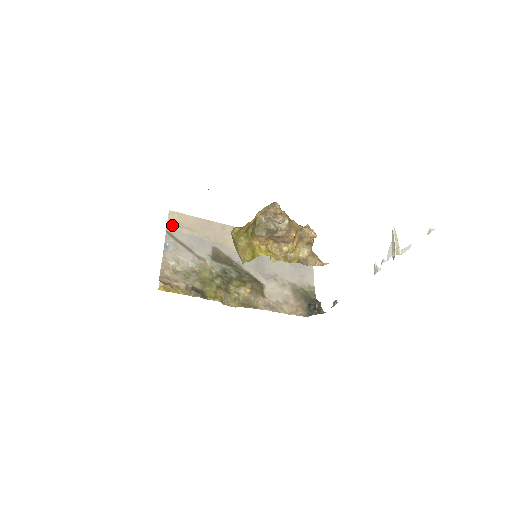
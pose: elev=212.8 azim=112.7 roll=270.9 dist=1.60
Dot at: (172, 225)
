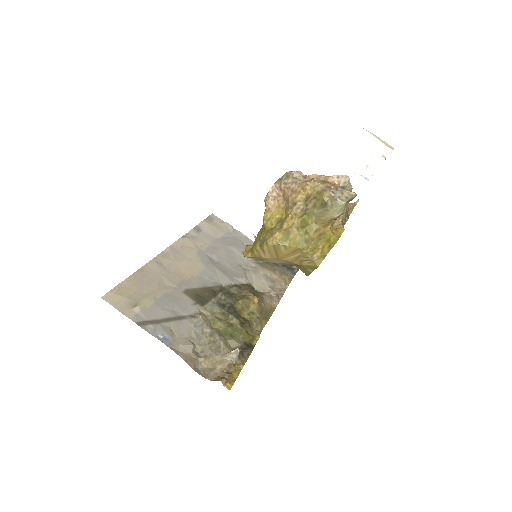
Dot at: (129, 311)
